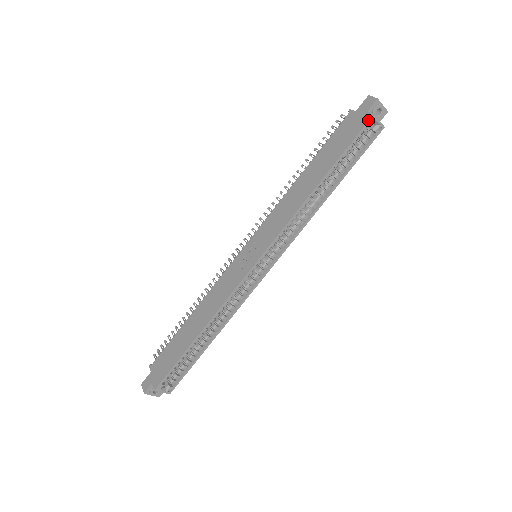
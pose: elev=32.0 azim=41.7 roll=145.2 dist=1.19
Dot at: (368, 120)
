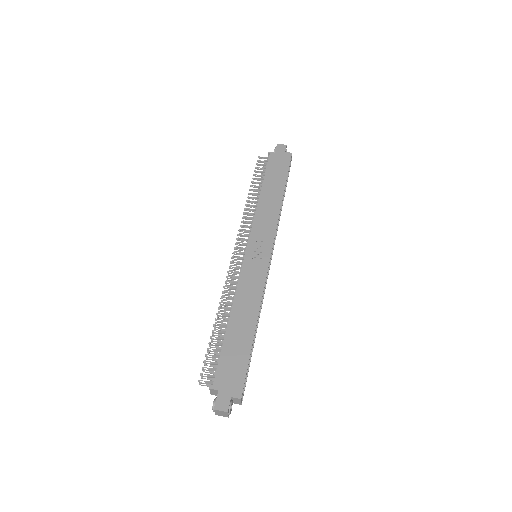
Dot at: (291, 156)
